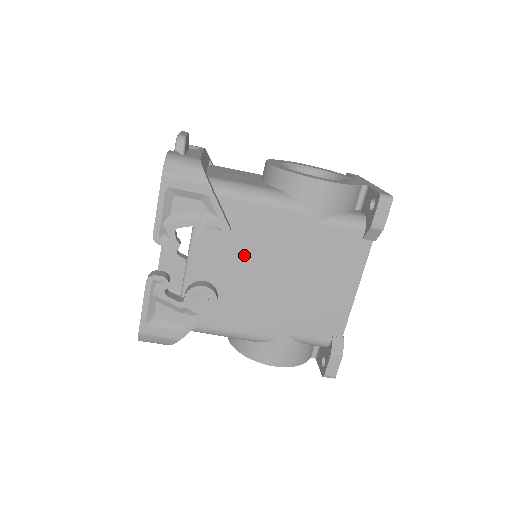
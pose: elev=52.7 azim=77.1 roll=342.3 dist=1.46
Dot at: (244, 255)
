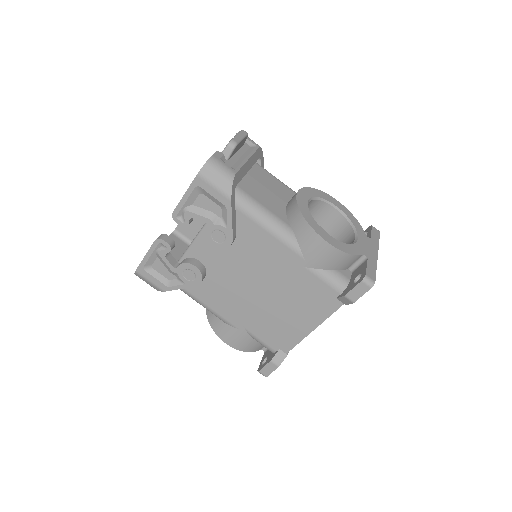
Dot at: (238, 259)
